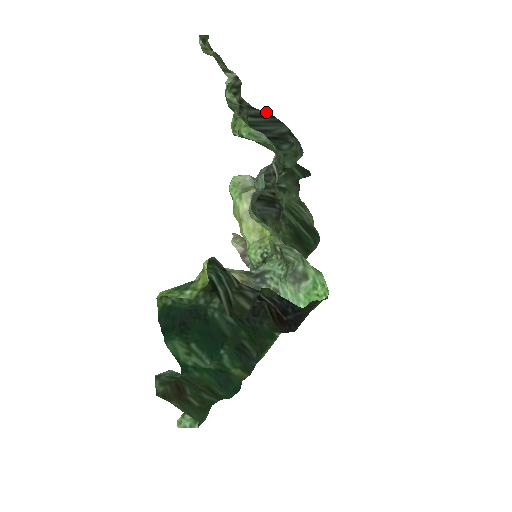
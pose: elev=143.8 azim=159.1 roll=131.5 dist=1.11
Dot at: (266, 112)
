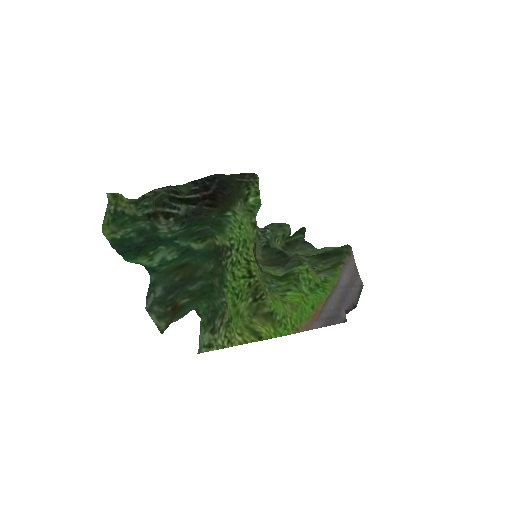
Dot at: occluded
